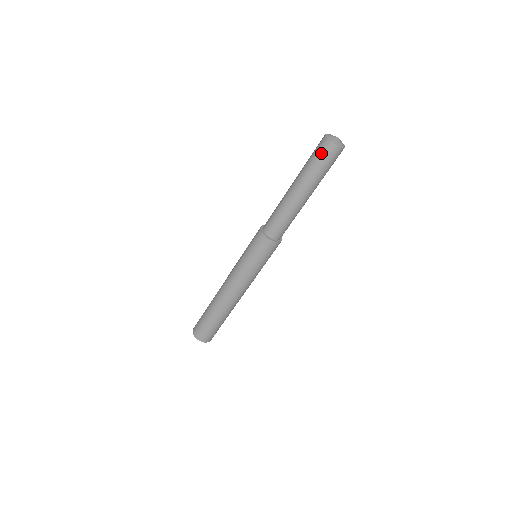
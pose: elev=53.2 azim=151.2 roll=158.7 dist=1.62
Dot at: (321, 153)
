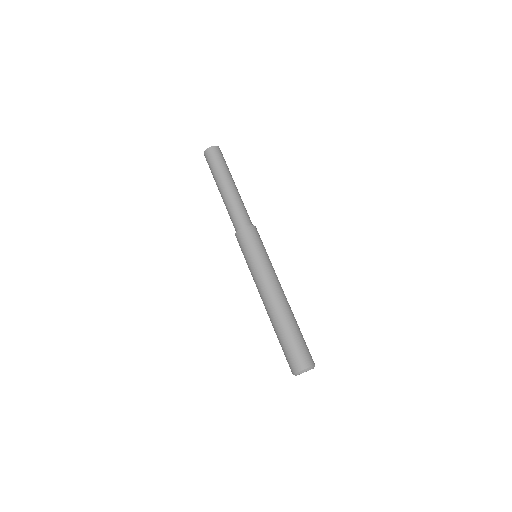
Dot at: (208, 161)
